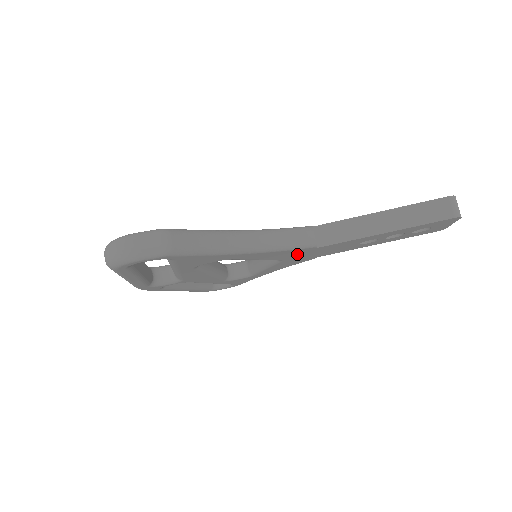
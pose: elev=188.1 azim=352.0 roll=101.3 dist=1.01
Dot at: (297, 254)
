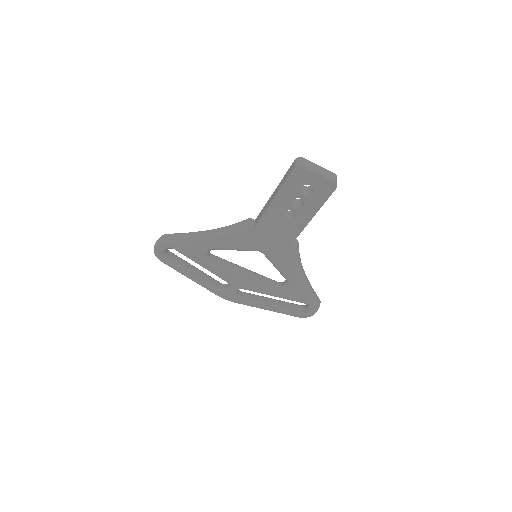
Dot at: (256, 240)
